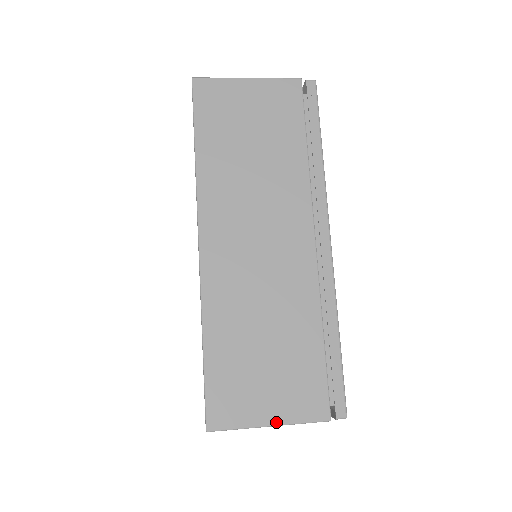
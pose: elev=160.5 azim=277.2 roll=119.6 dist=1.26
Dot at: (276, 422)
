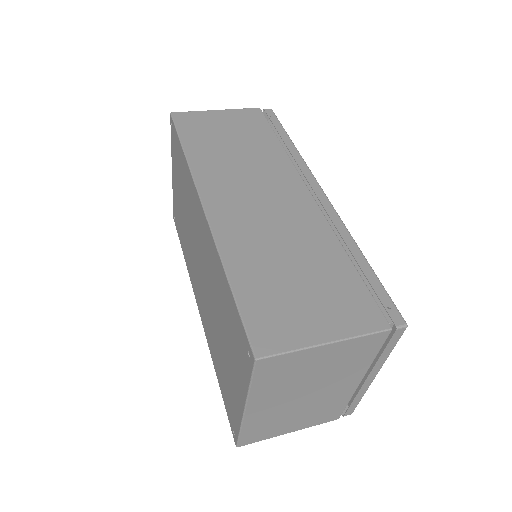
Dot at: (332, 338)
